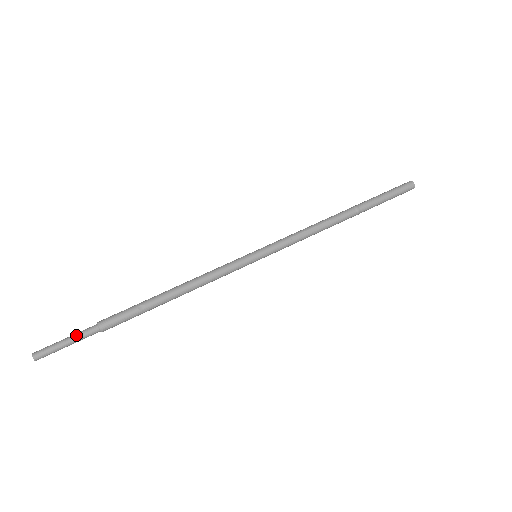
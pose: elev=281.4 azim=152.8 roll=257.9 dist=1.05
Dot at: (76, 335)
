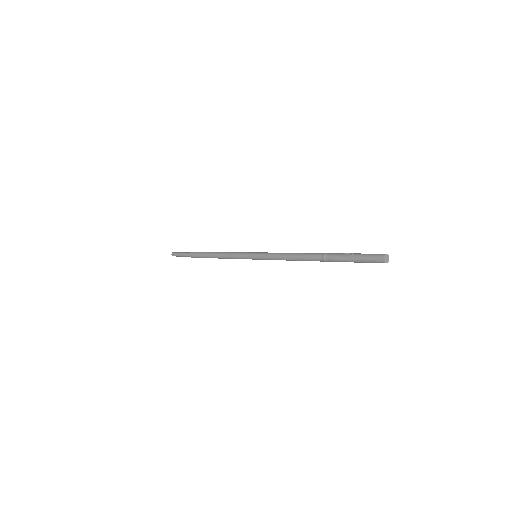
Dot at: (183, 255)
